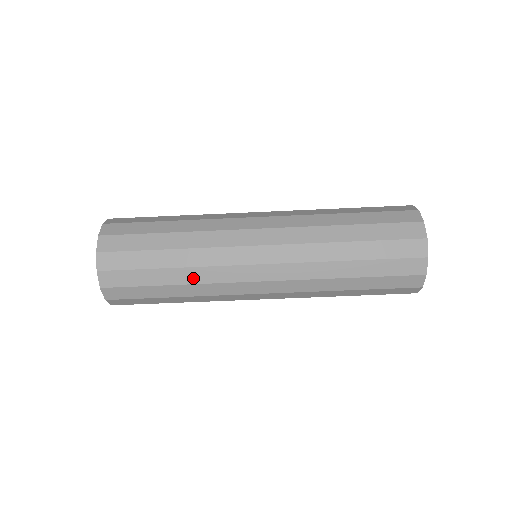
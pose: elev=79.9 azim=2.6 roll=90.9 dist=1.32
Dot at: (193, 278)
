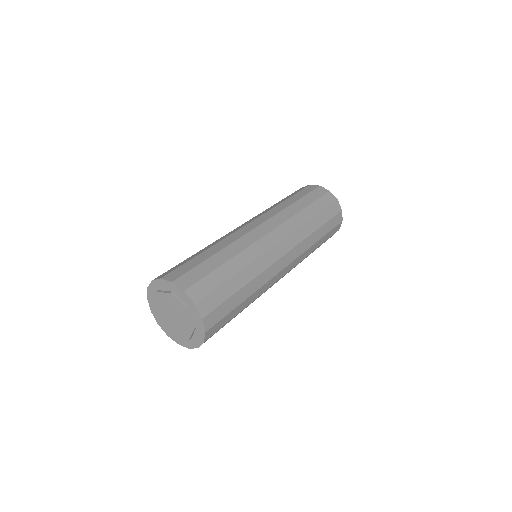
Dot at: (255, 297)
